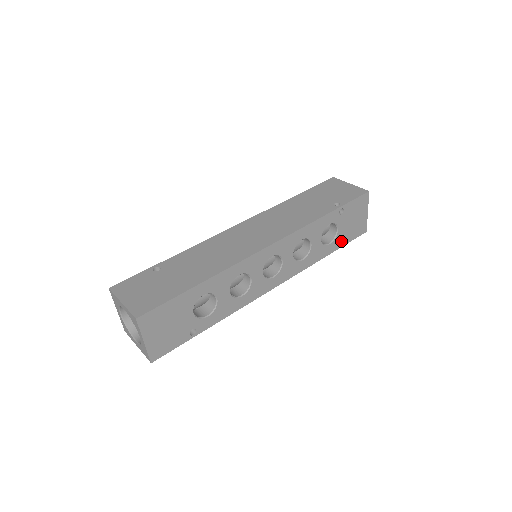
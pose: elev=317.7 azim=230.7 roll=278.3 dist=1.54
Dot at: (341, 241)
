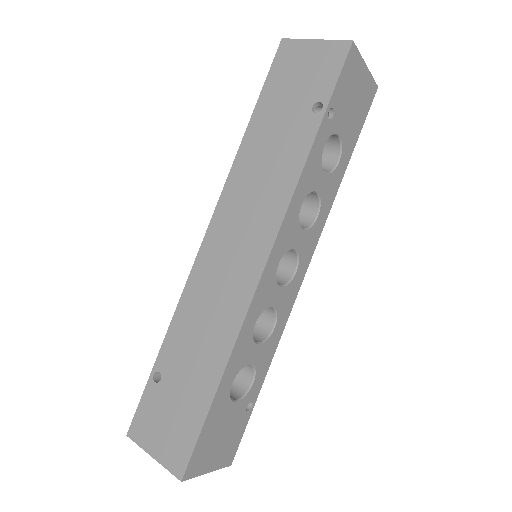
Dot at: (351, 139)
